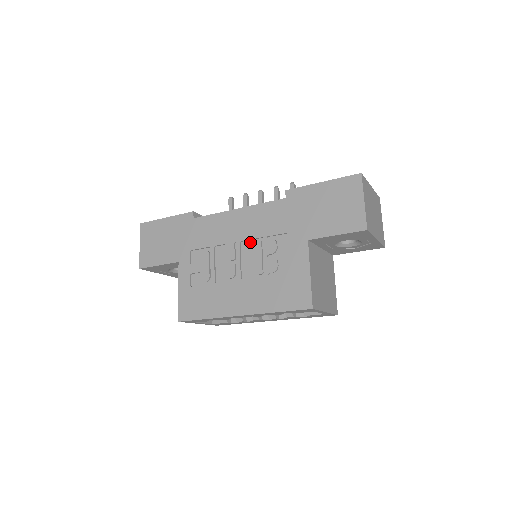
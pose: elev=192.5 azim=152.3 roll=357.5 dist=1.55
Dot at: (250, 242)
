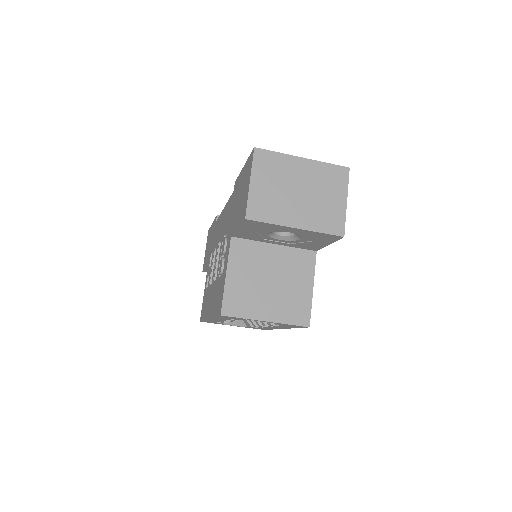
Dot at: occluded
